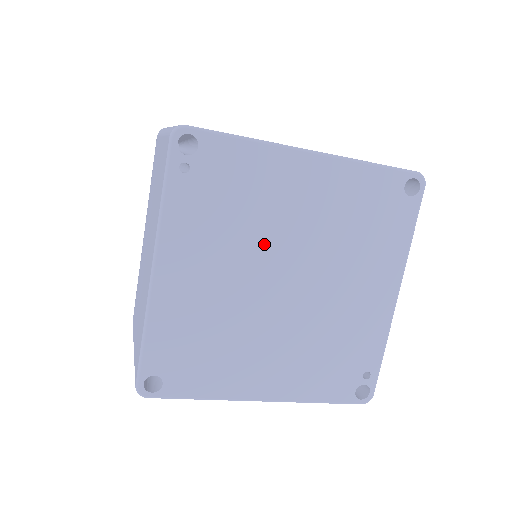
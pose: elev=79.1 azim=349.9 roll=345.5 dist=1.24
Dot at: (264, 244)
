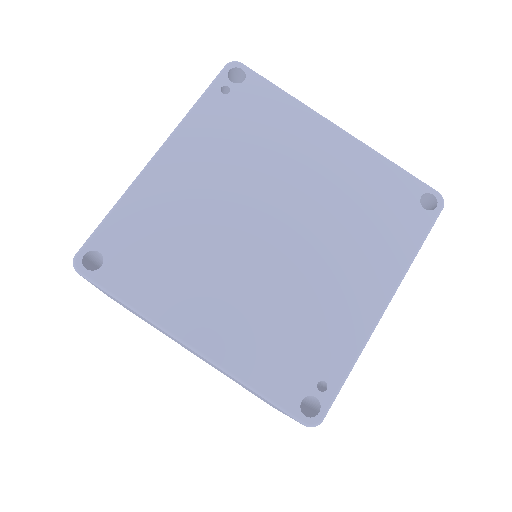
Dot at: (265, 182)
